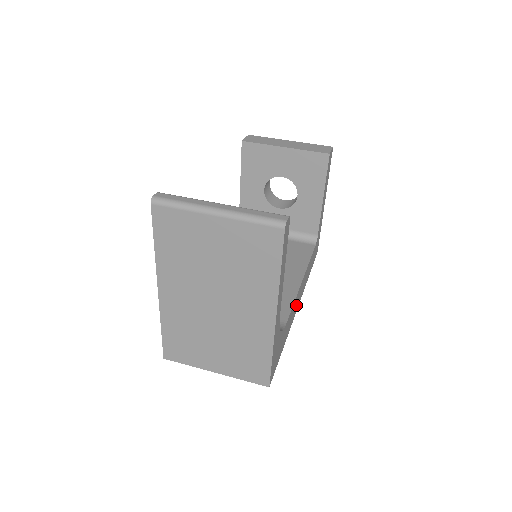
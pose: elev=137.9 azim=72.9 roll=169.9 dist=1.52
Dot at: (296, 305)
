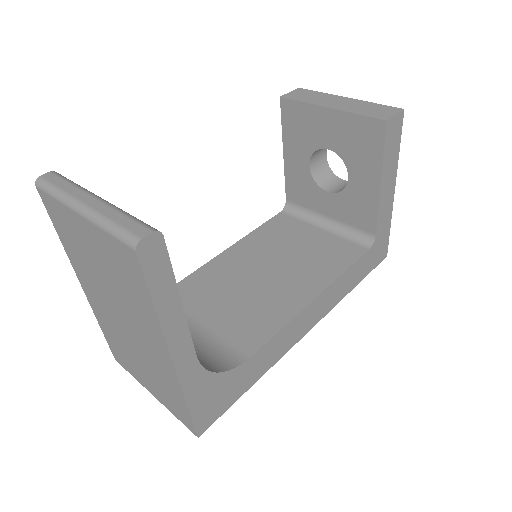
Dot at: (297, 331)
